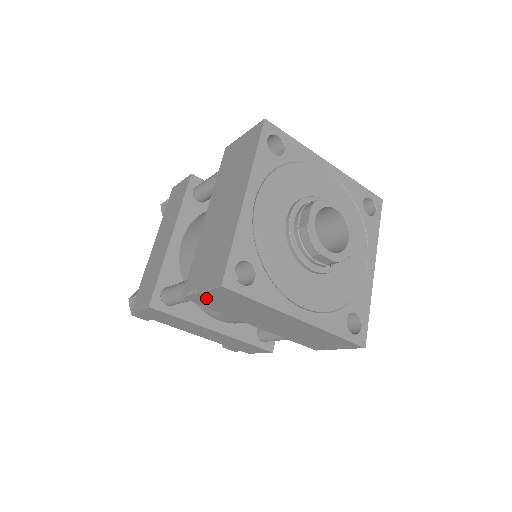
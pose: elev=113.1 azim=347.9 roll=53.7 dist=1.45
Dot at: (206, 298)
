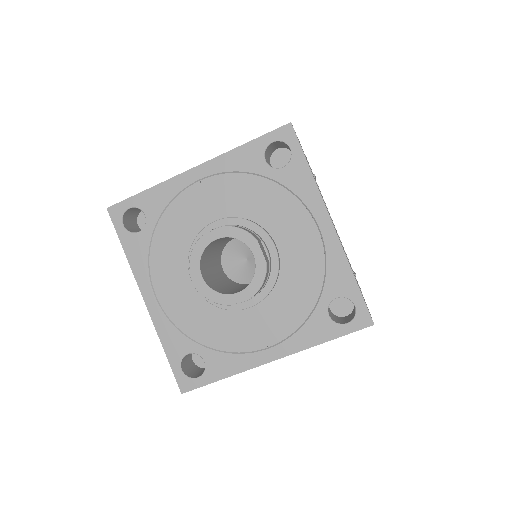
Dot at: occluded
